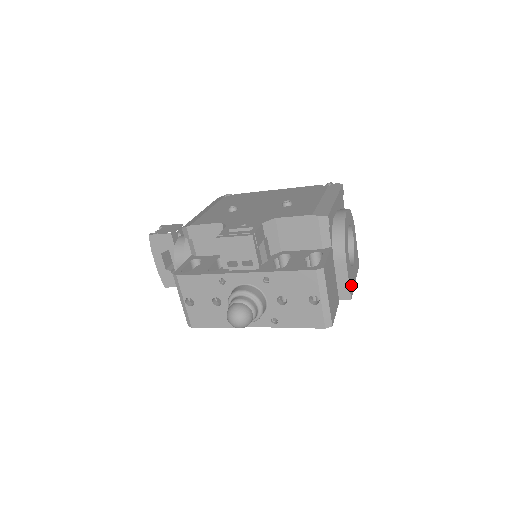
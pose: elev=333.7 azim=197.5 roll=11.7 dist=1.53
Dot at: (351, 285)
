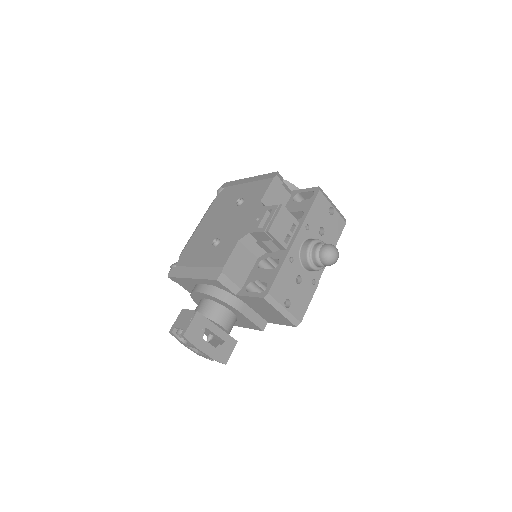
Dot at: occluded
